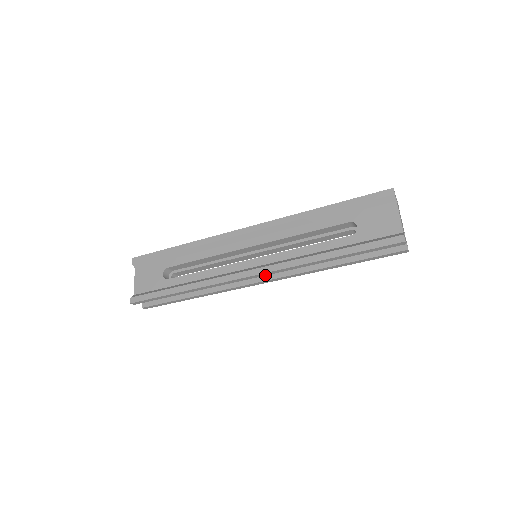
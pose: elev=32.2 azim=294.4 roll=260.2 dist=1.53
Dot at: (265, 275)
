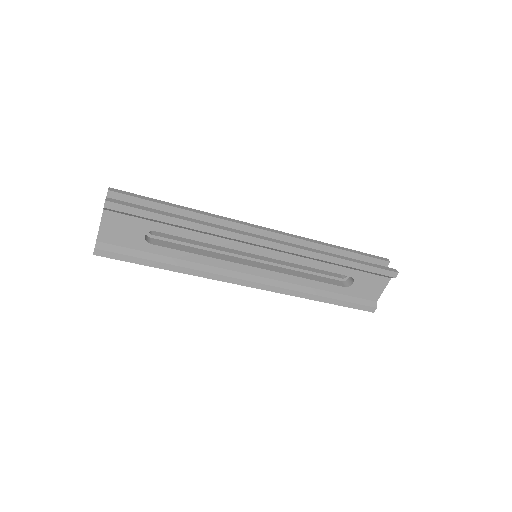
Dot at: occluded
